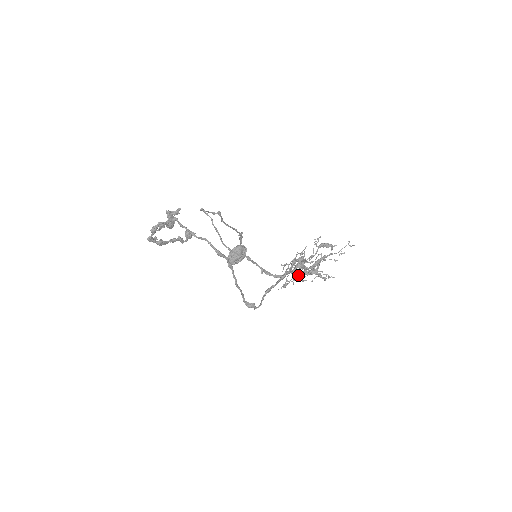
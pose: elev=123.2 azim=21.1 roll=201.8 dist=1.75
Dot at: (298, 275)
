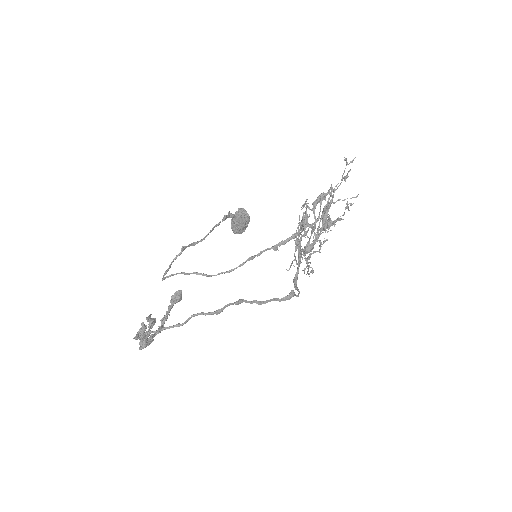
Dot at: (313, 253)
